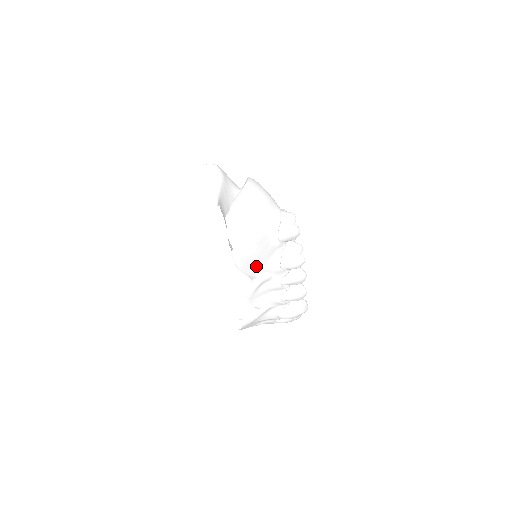
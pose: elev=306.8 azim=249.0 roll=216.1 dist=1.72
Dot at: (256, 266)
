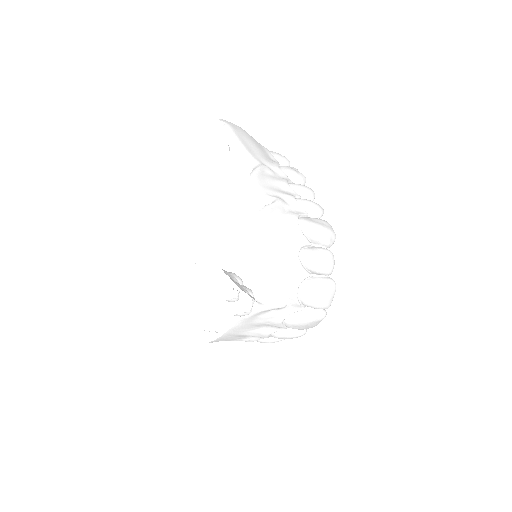
Dot at: (253, 151)
